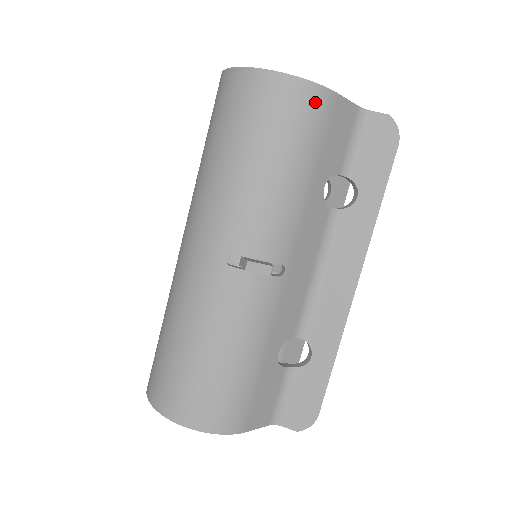
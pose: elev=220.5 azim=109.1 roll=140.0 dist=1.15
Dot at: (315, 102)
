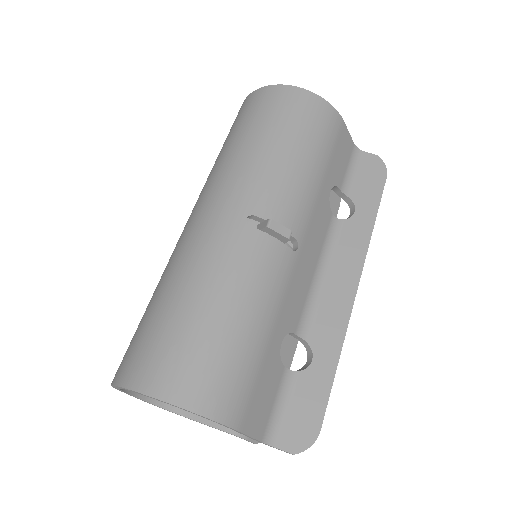
Dot at: (330, 117)
